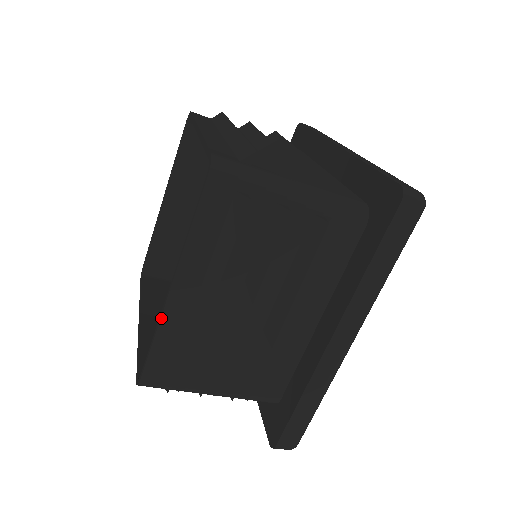
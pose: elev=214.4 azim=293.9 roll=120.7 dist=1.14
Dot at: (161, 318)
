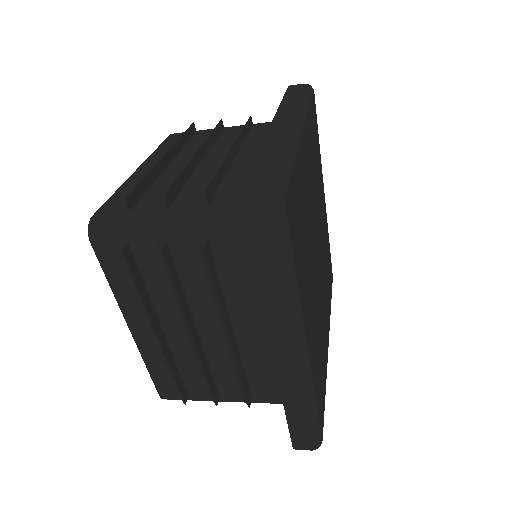
Dot at: (139, 351)
